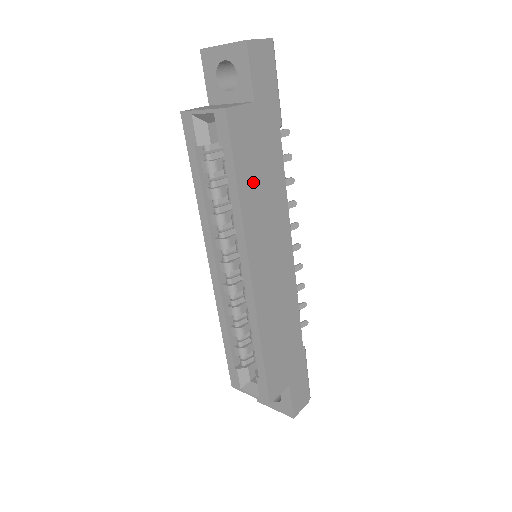
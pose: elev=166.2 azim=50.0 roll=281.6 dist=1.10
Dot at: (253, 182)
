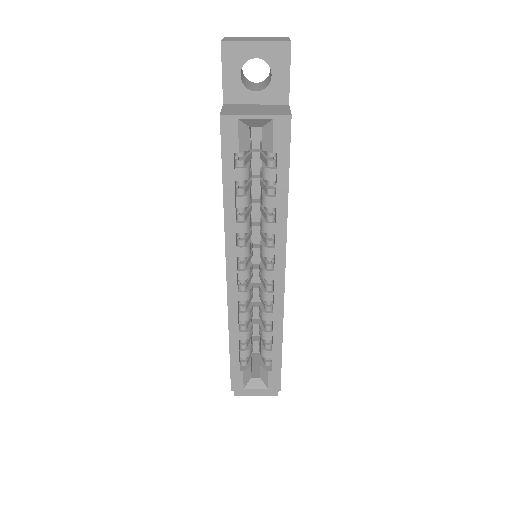
Dot at: occluded
